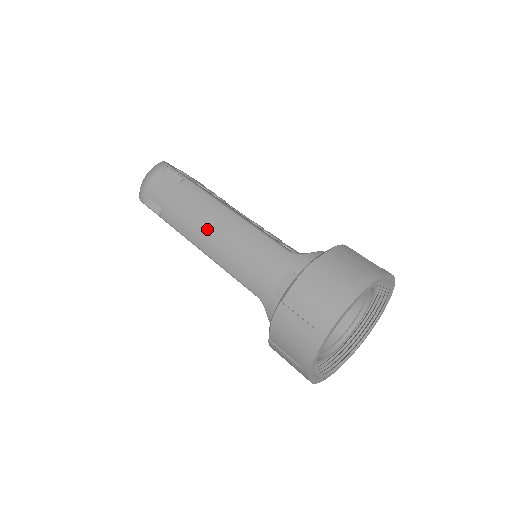
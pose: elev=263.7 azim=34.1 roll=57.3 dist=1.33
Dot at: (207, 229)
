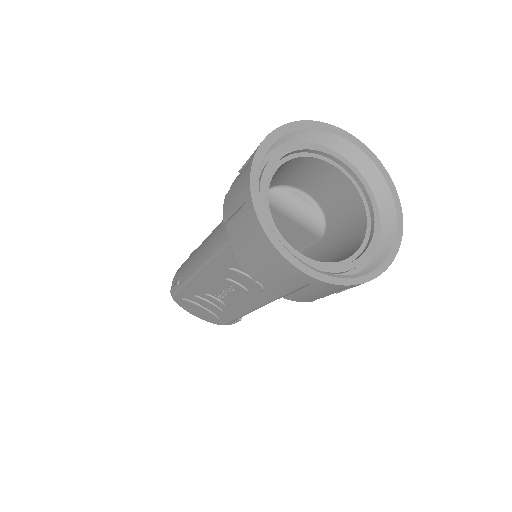
Dot at: (200, 247)
